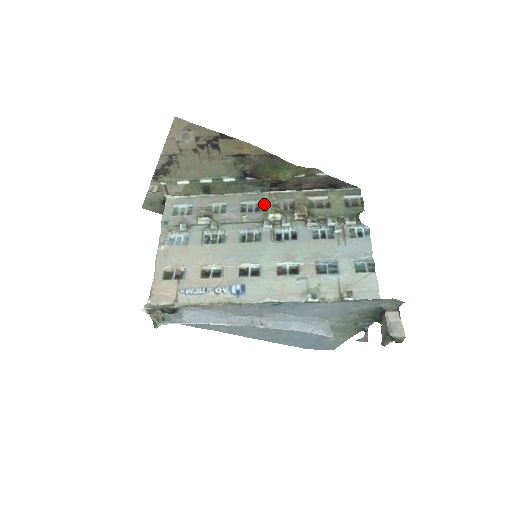
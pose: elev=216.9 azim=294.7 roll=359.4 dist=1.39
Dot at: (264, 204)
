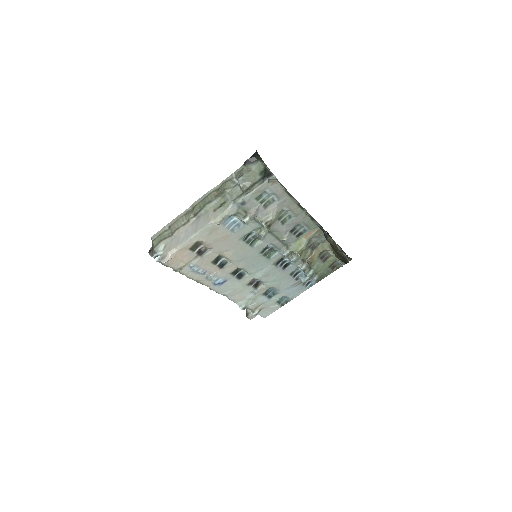
Dot at: (307, 235)
